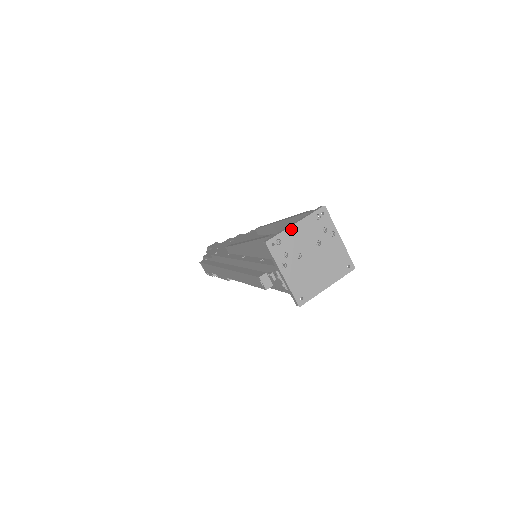
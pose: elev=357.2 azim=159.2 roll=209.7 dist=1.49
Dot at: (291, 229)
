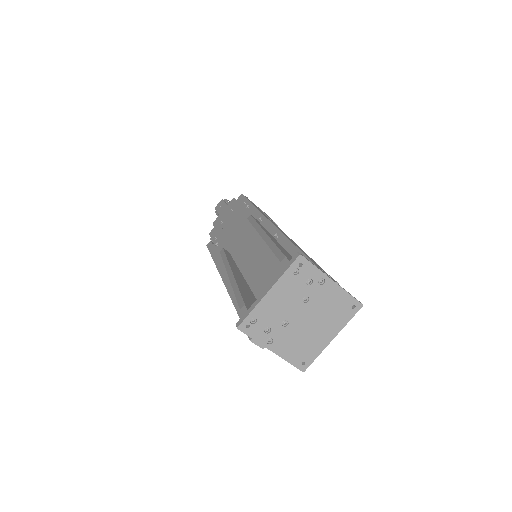
Dot at: (264, 300)
